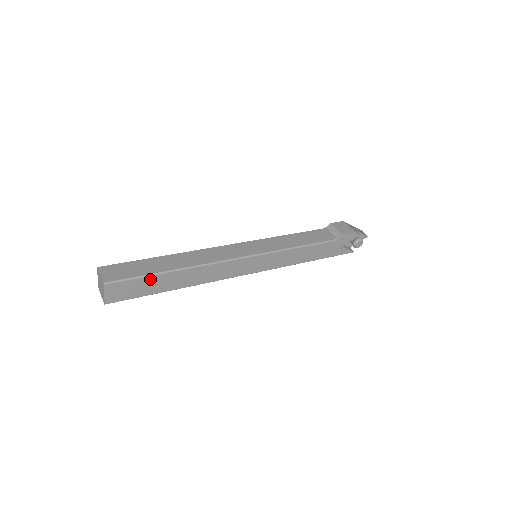
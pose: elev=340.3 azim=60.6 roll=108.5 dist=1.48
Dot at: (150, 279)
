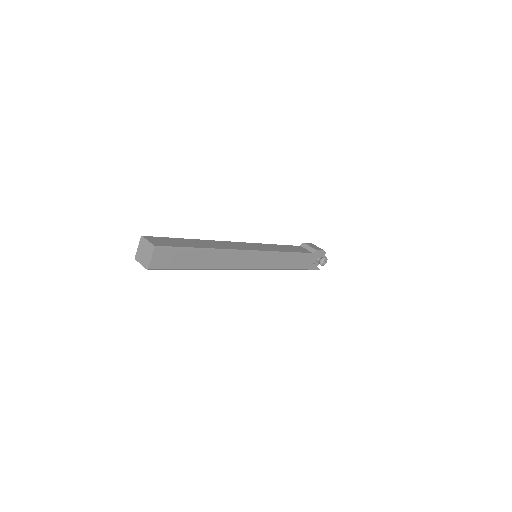
Dot at: (187, 252)
